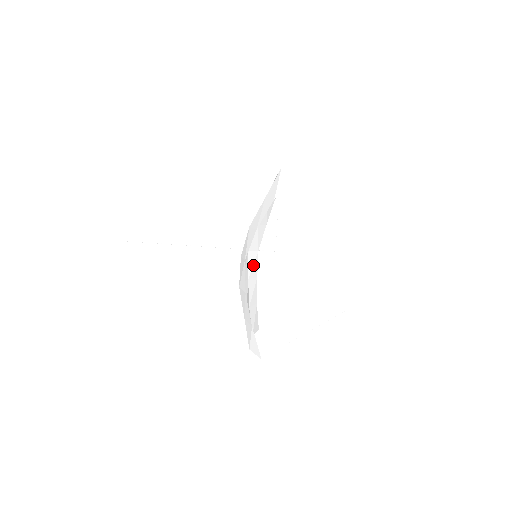
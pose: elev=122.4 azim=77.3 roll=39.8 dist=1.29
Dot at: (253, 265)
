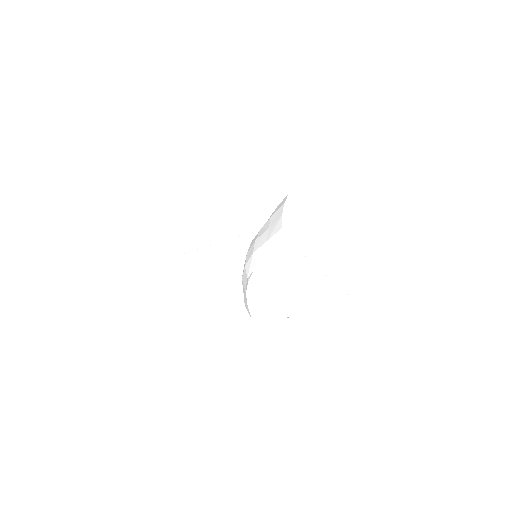
Dot at: occluded
